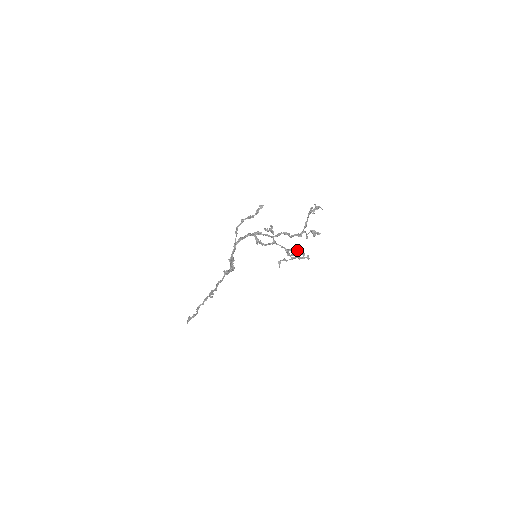
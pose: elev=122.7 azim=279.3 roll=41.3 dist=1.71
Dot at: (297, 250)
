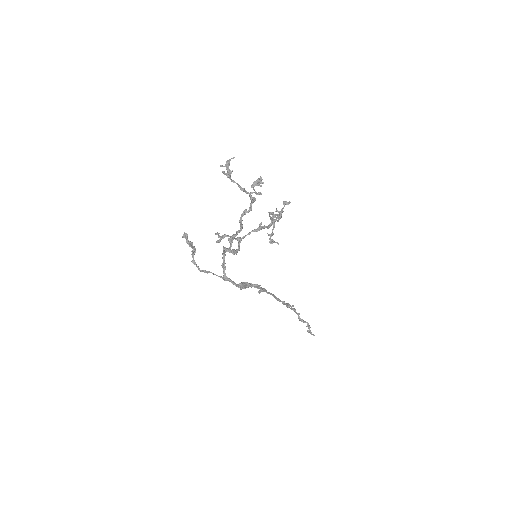
Dot at: (269, 212)
